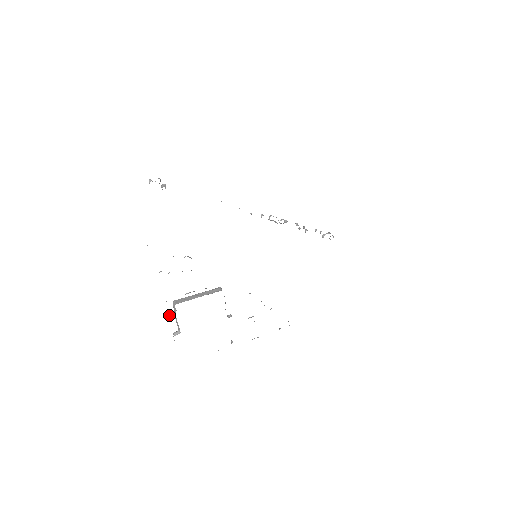
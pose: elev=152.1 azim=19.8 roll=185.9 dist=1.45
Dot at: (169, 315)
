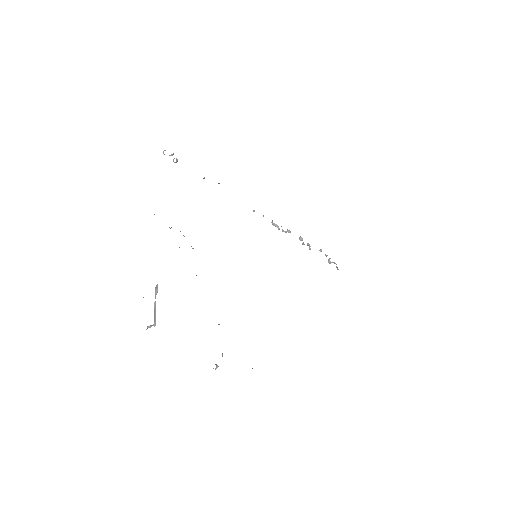
Dot at: occluded
